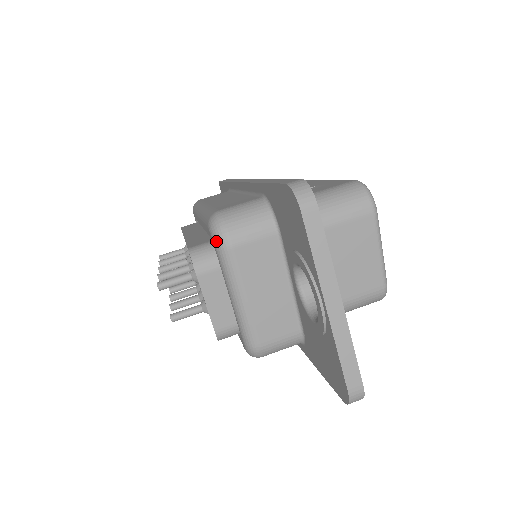
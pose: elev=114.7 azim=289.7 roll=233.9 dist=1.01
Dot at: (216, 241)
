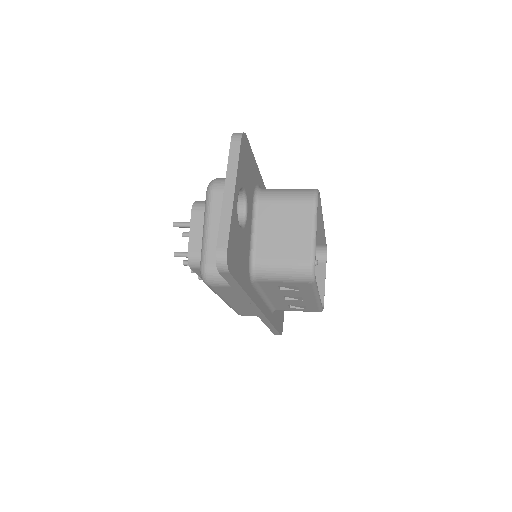
Dot at: (207, 188)
